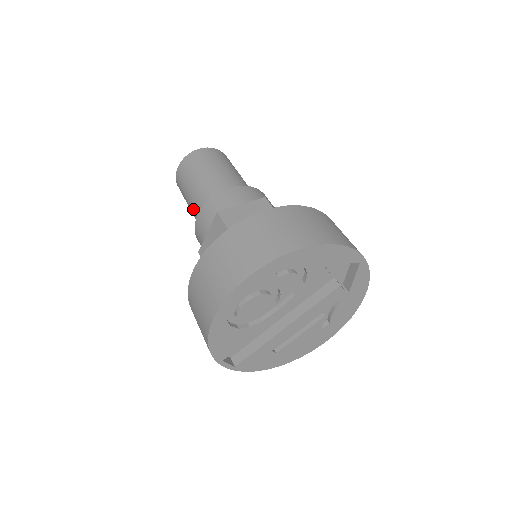
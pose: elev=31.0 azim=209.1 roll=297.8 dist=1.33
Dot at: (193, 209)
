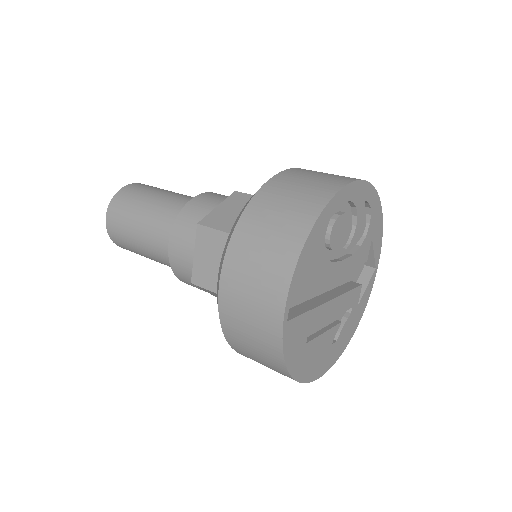
Dot at: (160, 210)
